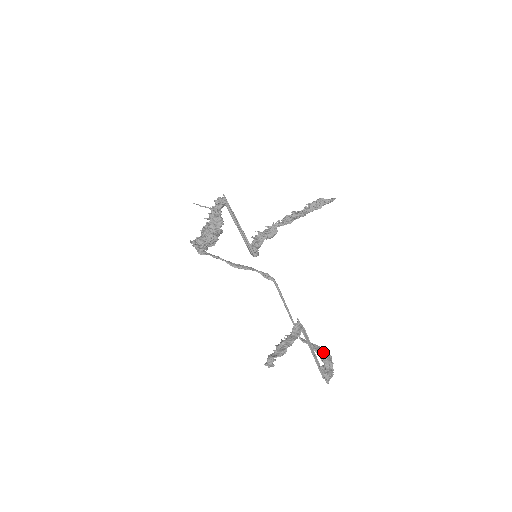
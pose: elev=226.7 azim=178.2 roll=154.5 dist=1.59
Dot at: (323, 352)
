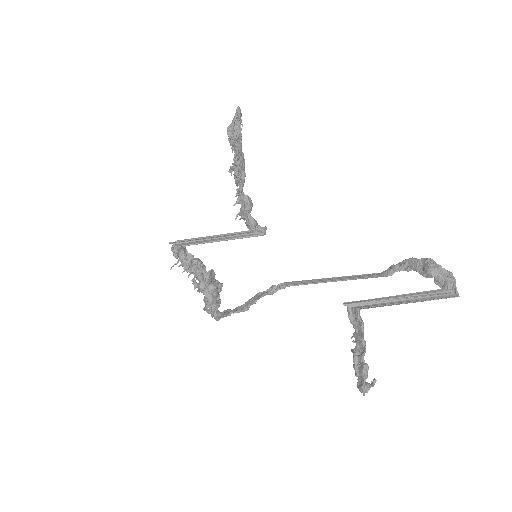
Dot at: (419, 263)
